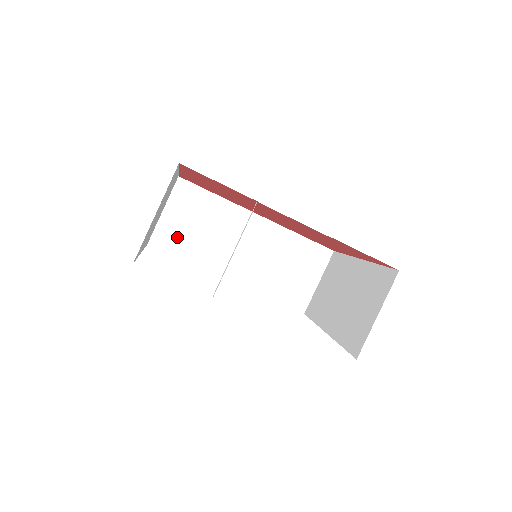
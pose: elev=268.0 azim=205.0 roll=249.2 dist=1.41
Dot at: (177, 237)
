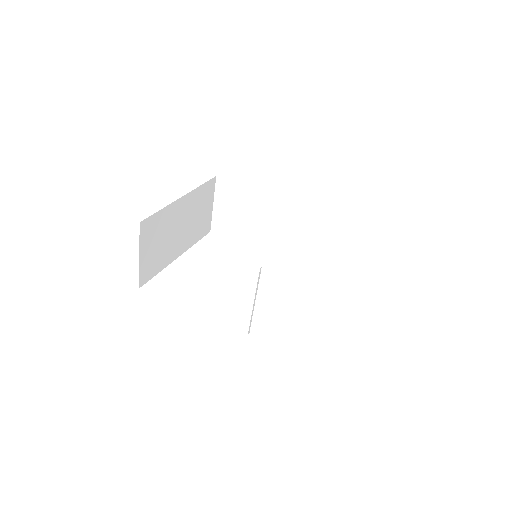
Dot at: (229, 224)
